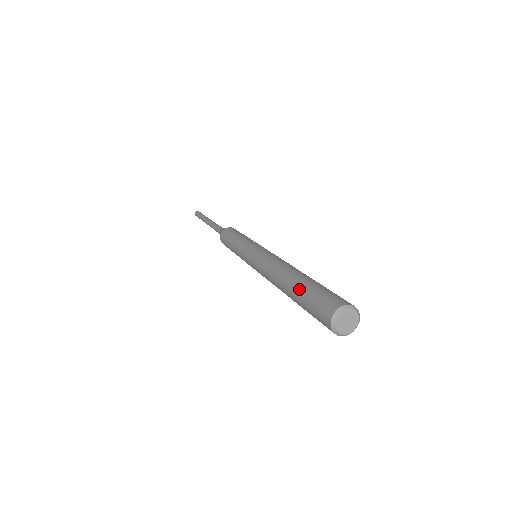
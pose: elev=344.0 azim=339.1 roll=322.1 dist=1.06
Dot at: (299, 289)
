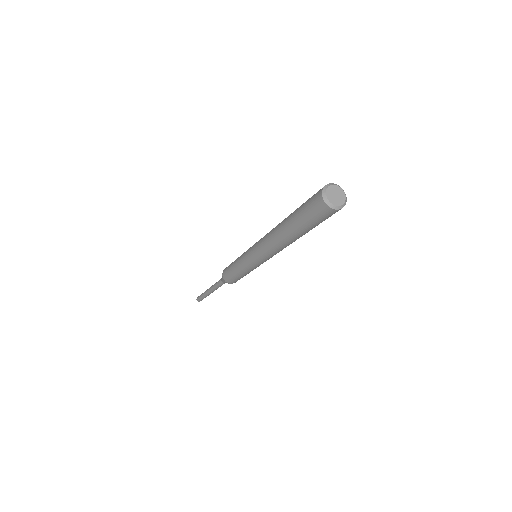
Dot at: (294, 212)
